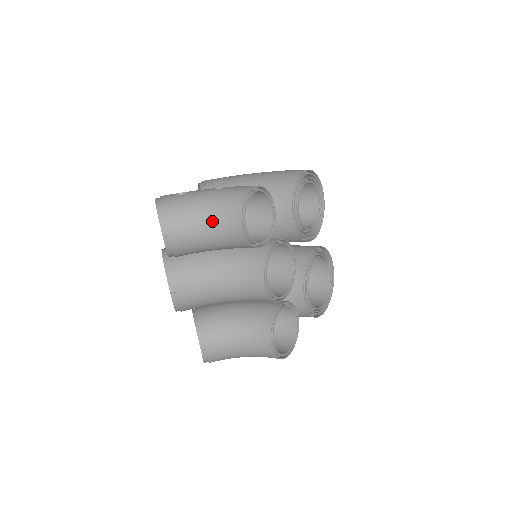
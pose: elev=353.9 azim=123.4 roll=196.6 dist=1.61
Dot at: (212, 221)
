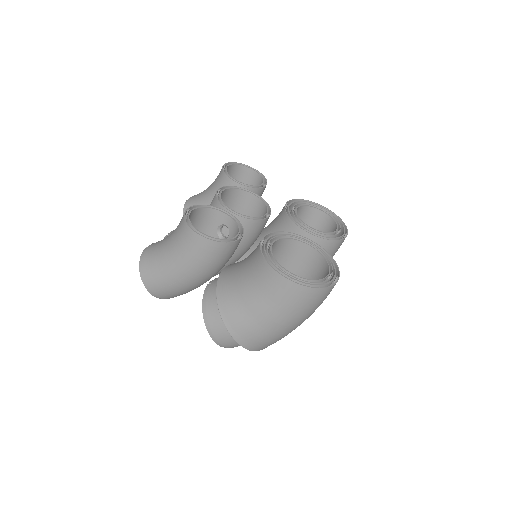
Dot at: occluded
